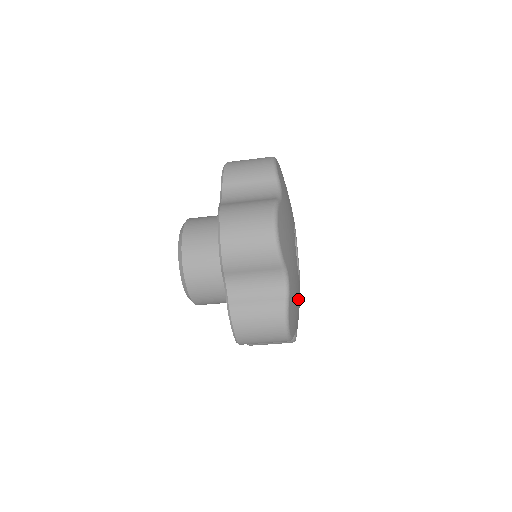
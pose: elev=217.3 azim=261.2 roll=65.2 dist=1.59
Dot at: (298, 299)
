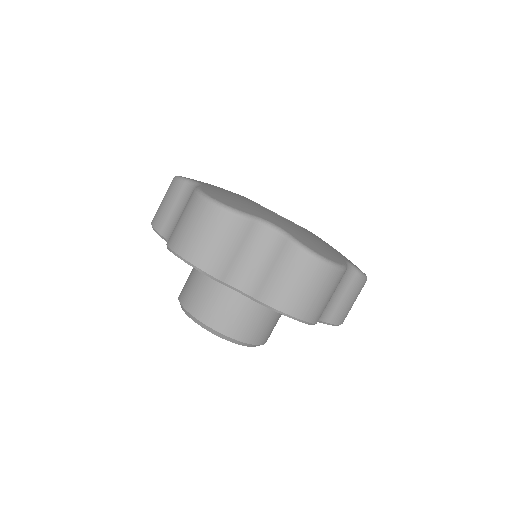
Dot at: occluded
